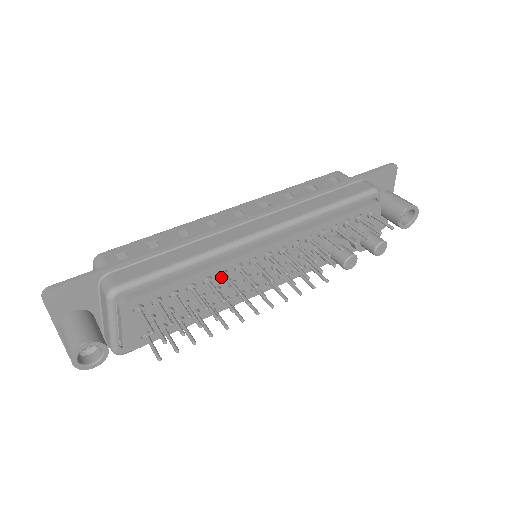
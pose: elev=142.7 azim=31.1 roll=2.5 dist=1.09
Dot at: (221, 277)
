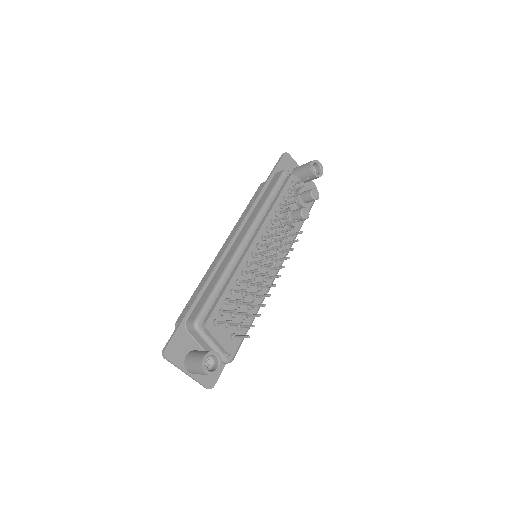
Dot at: (244, 275)
